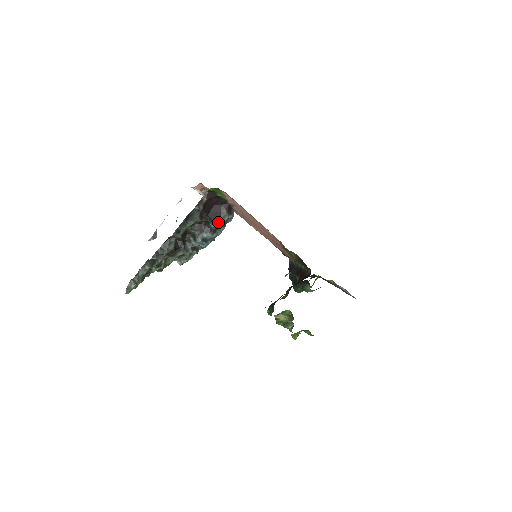
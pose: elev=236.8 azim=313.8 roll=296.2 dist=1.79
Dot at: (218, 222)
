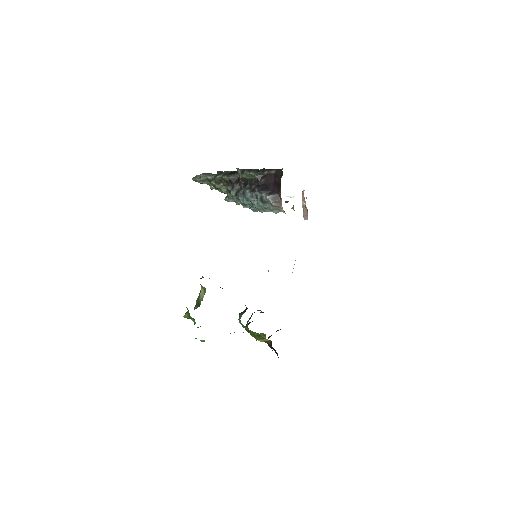
Dot at: (261, 193)
